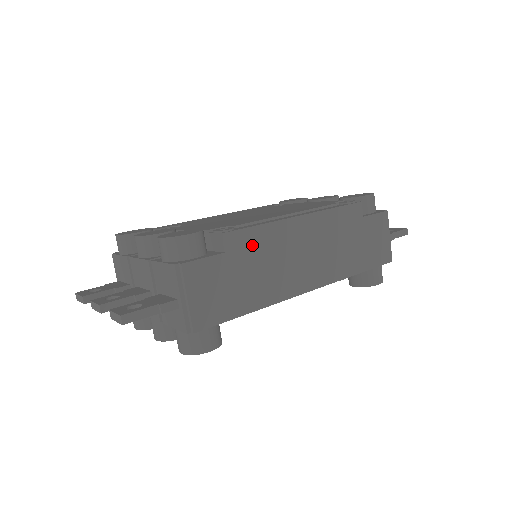
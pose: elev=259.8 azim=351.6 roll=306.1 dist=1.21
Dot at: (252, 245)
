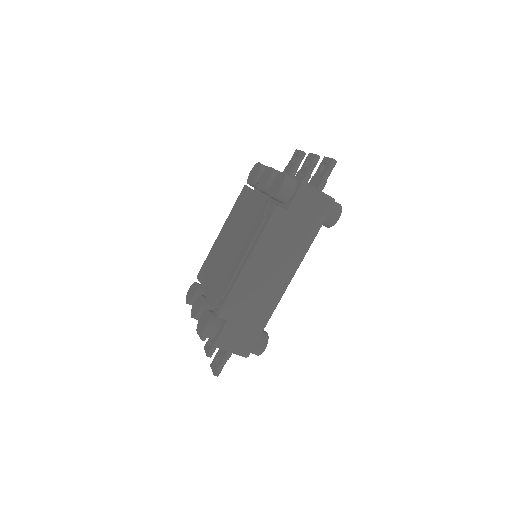
Dot at: (236, 303)
